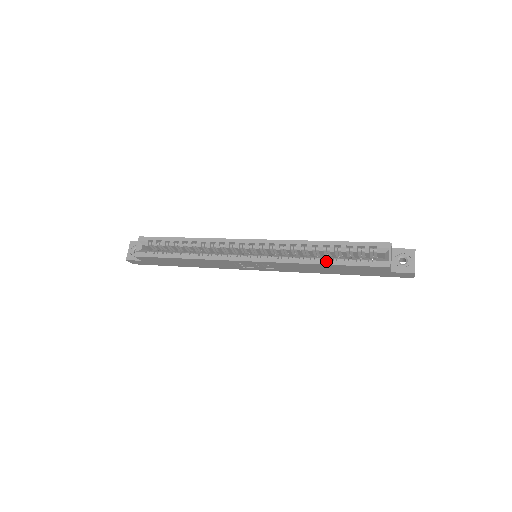
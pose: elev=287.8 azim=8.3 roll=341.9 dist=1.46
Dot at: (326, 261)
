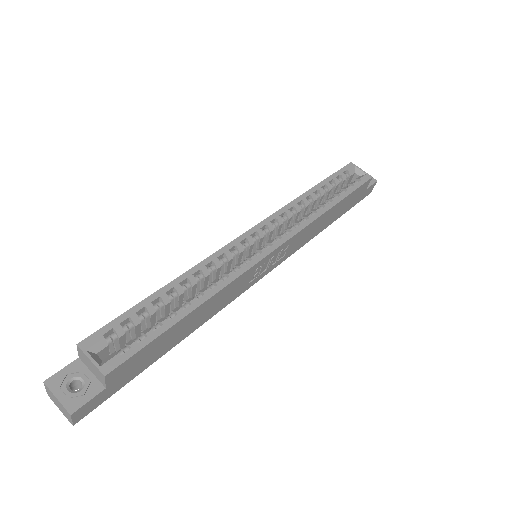
Dot at: (333, 202)
